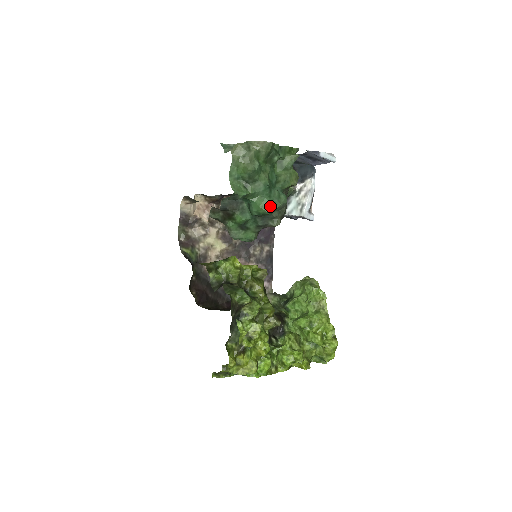
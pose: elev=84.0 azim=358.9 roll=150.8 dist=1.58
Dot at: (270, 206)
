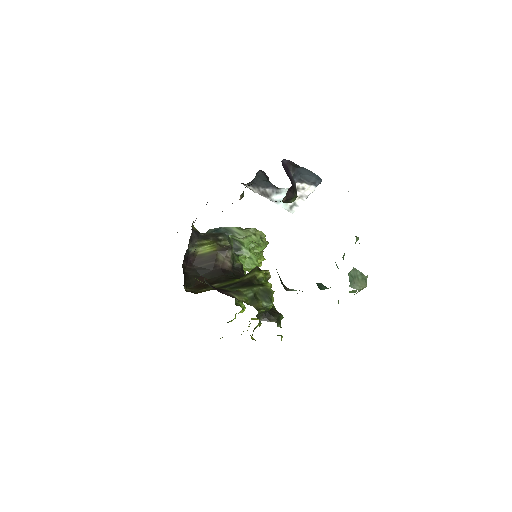
Dot at: occluded
